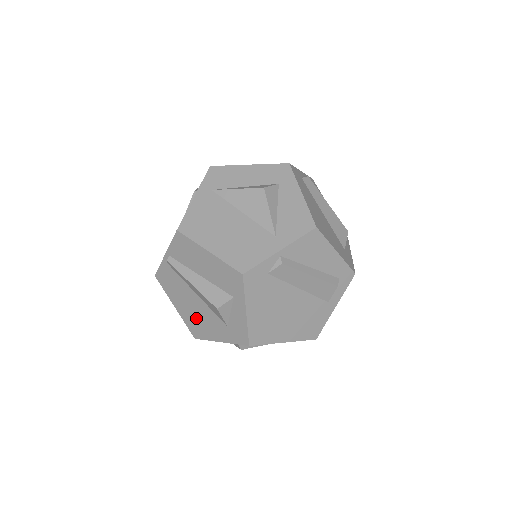
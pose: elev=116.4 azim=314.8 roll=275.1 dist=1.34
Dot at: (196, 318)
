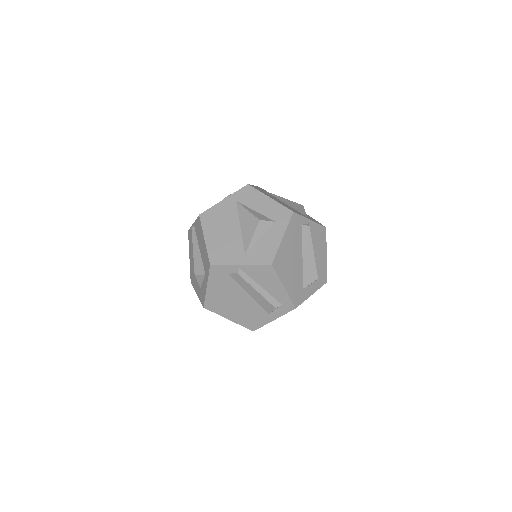
Dot at: (193, 271)
